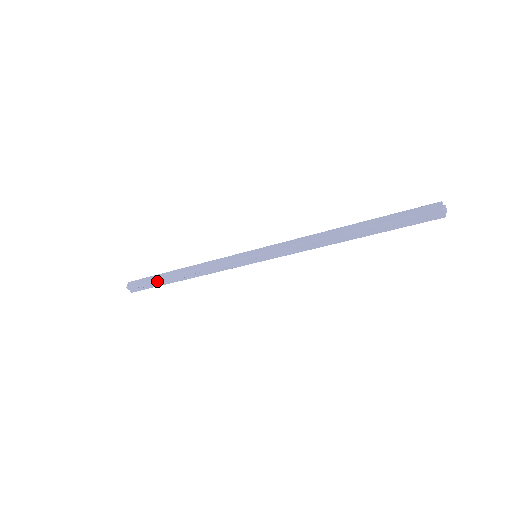
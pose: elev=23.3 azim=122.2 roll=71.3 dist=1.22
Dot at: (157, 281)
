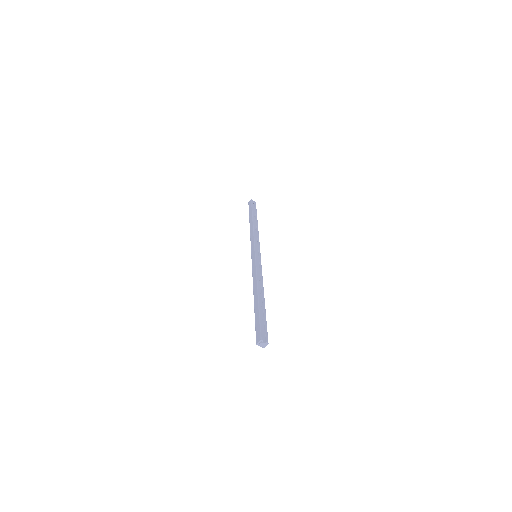
Dot at: occluded
